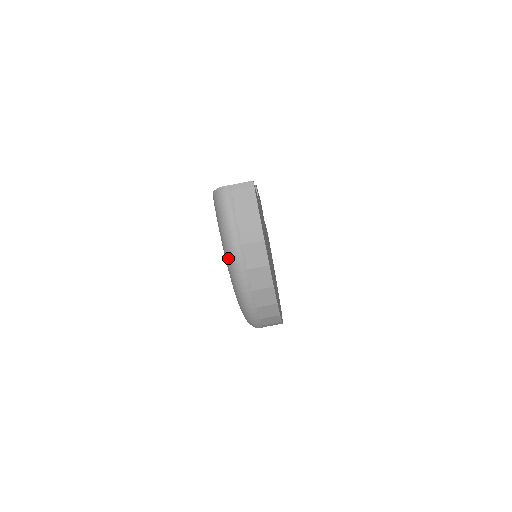
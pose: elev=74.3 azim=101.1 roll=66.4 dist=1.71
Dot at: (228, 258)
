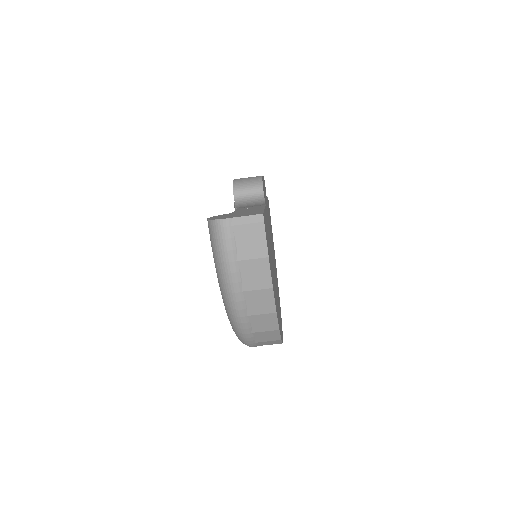
Dot at: (225, 301)
